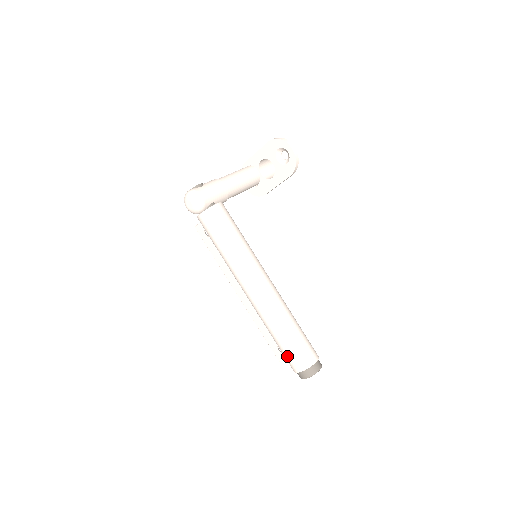
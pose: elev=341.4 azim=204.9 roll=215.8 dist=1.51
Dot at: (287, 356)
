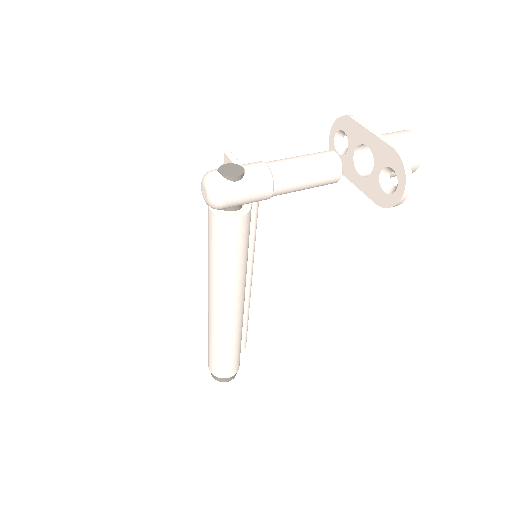
Dot at: (209, 356)
